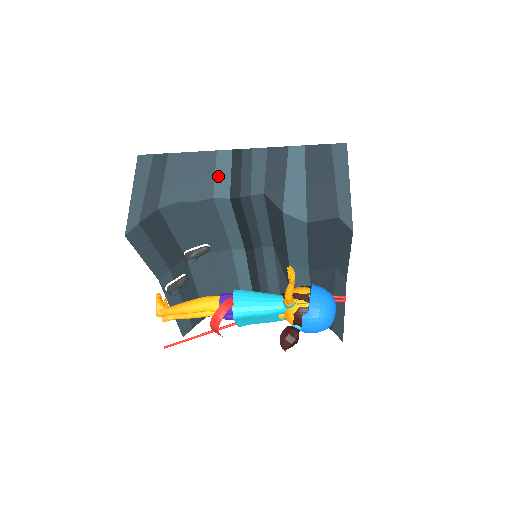
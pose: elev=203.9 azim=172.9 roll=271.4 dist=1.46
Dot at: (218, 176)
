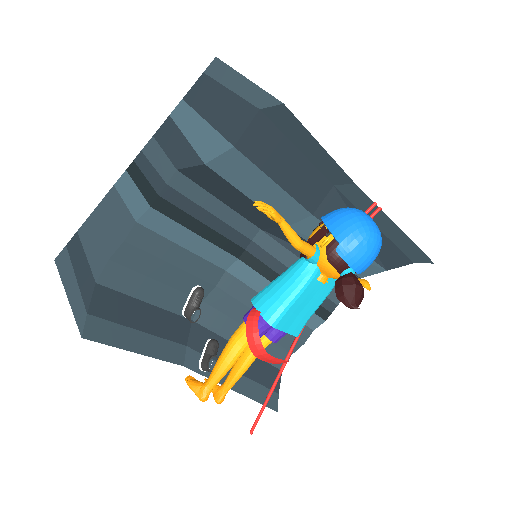
Dot at: (128, 201)
